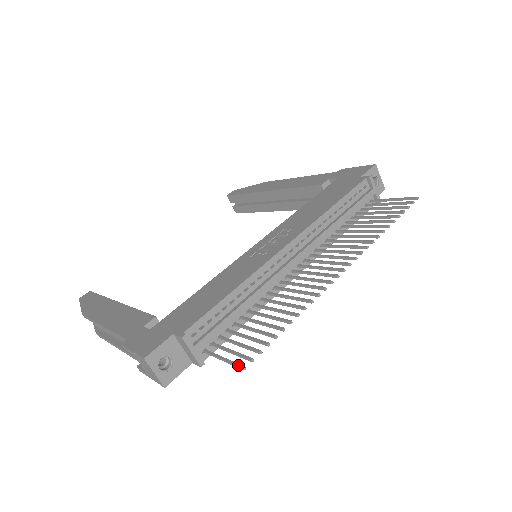
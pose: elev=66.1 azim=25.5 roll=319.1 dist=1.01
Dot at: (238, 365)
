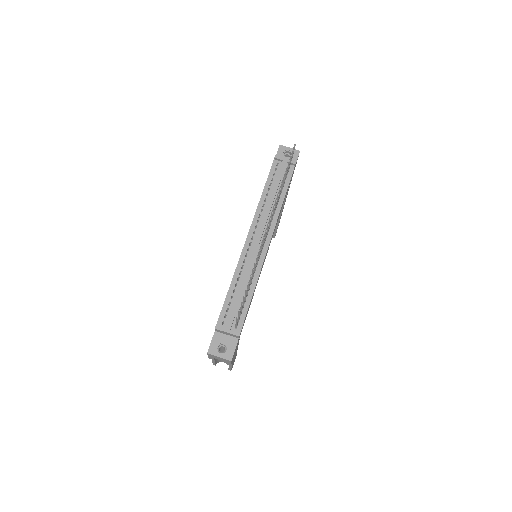
Dot at: (236, 319)
